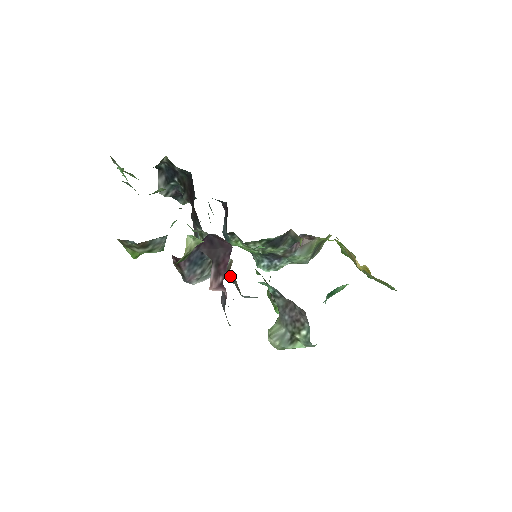
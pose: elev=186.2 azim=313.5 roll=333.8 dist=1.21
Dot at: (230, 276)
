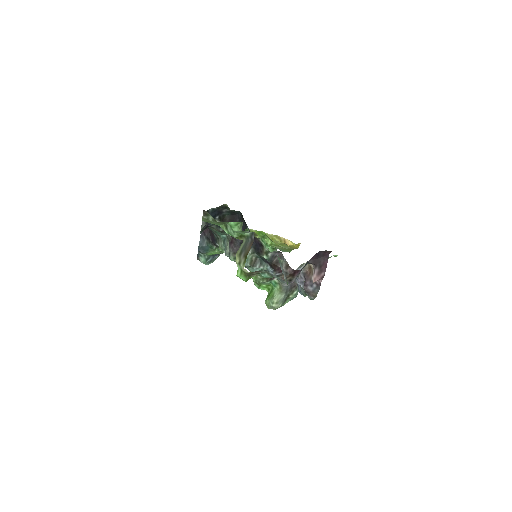
Dot at: occluded
